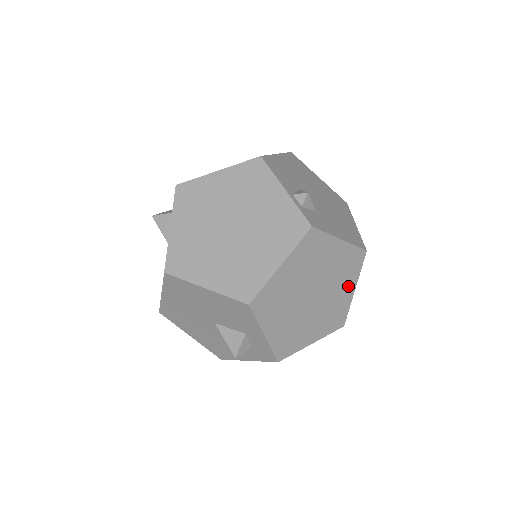
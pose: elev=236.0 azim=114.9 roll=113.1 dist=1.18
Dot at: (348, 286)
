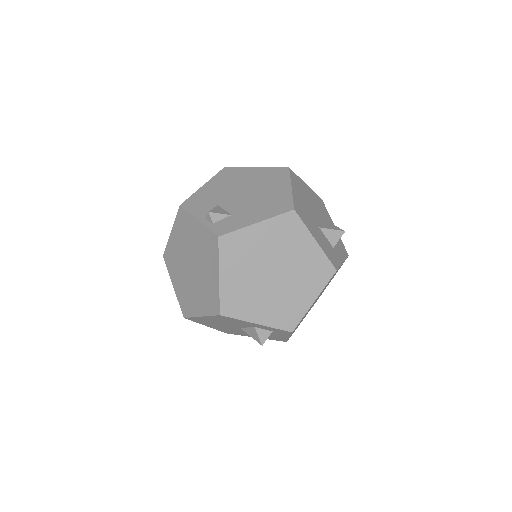
Dot at: (305, 244)
